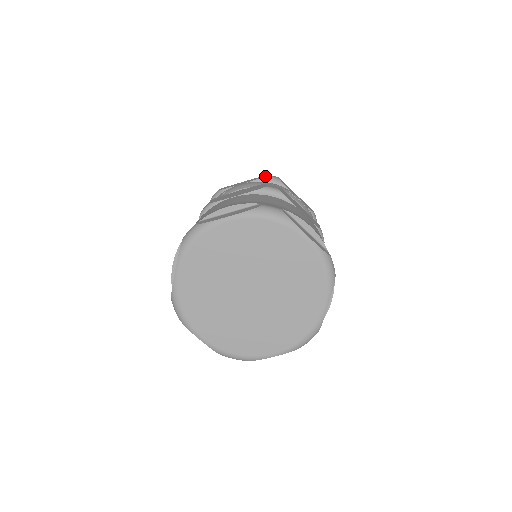
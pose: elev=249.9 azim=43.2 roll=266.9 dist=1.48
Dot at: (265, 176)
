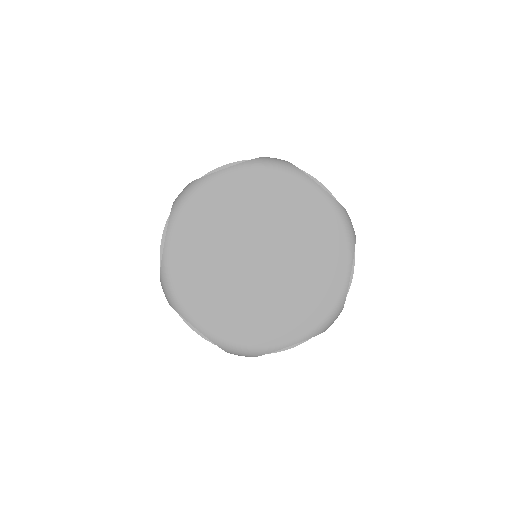
Dot at: occluded
